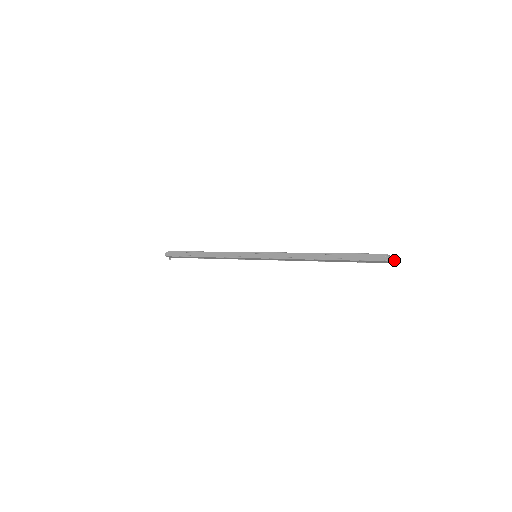
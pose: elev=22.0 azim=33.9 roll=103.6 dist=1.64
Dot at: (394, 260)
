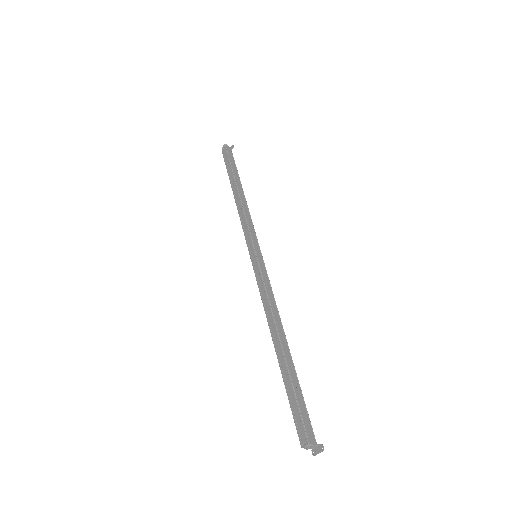
Dot at: (318, 451)
